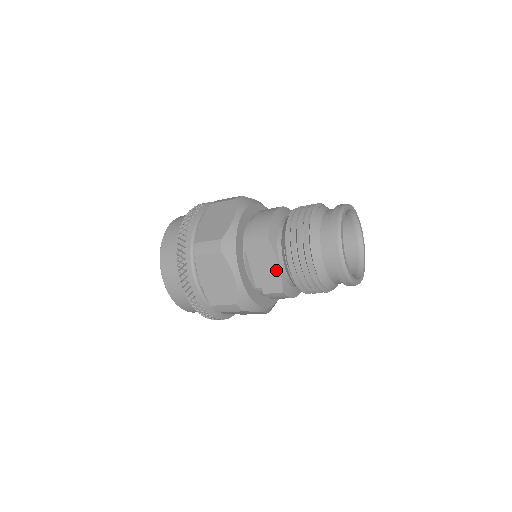
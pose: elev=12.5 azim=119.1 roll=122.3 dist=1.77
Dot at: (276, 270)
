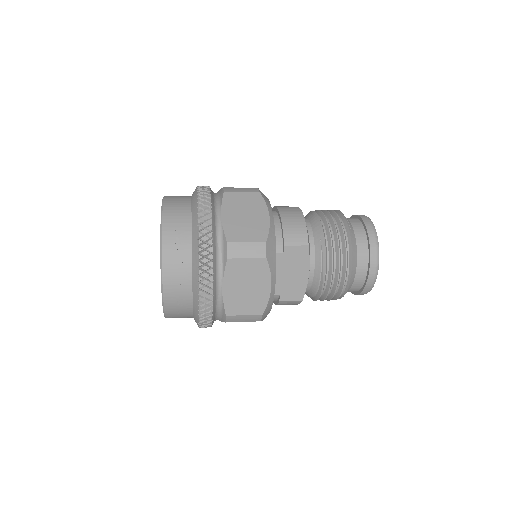
Dot at: (304, 278)
